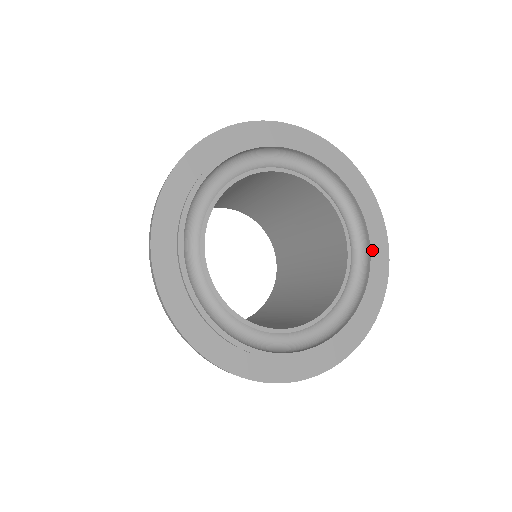
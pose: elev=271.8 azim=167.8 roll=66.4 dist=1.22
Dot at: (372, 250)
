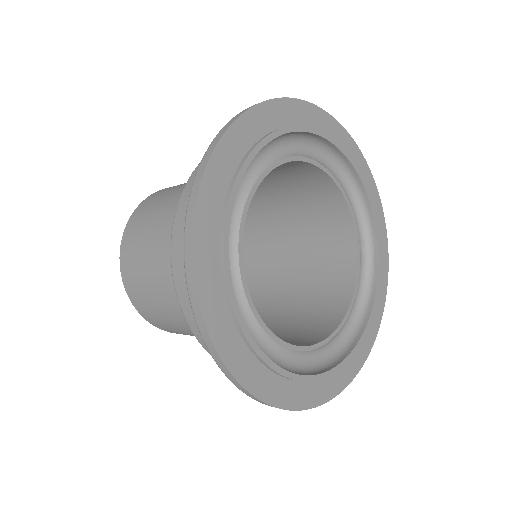
Dot at: (374, 306)
